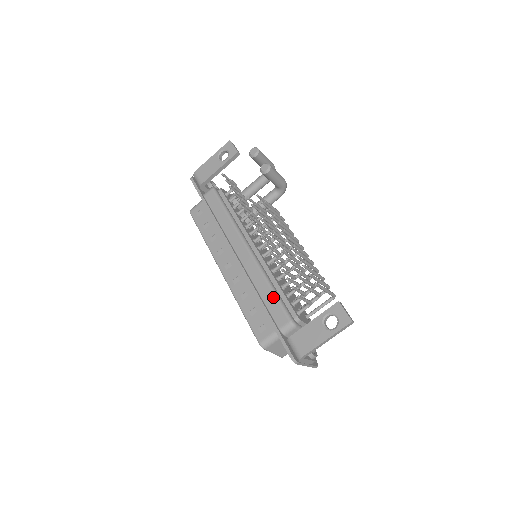
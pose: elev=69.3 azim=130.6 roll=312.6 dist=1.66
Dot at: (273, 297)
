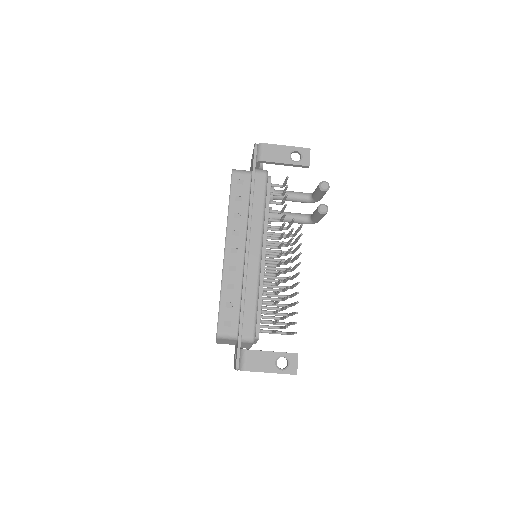
Dot at: (254, 309)
